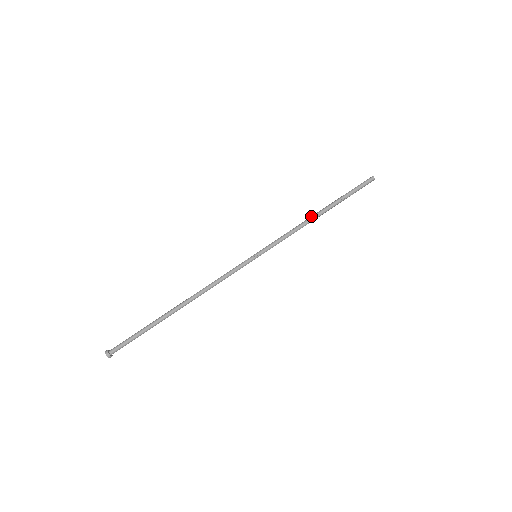
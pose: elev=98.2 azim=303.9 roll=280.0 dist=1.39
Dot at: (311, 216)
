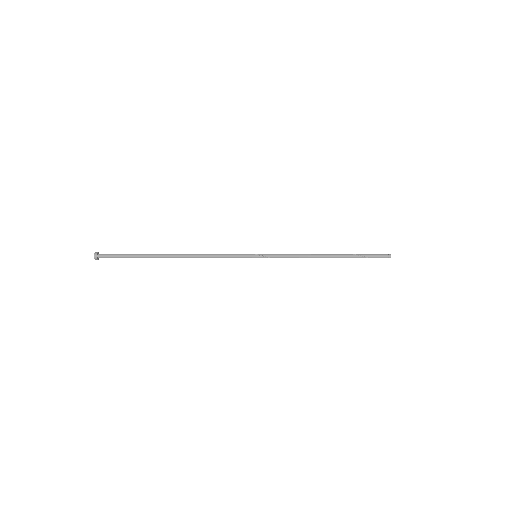
Dot at: (320, 255)
